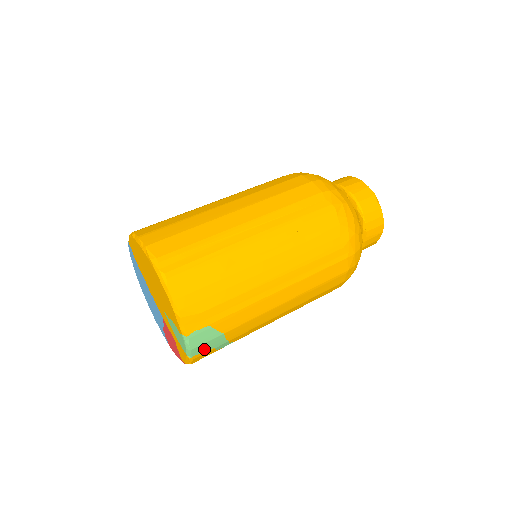
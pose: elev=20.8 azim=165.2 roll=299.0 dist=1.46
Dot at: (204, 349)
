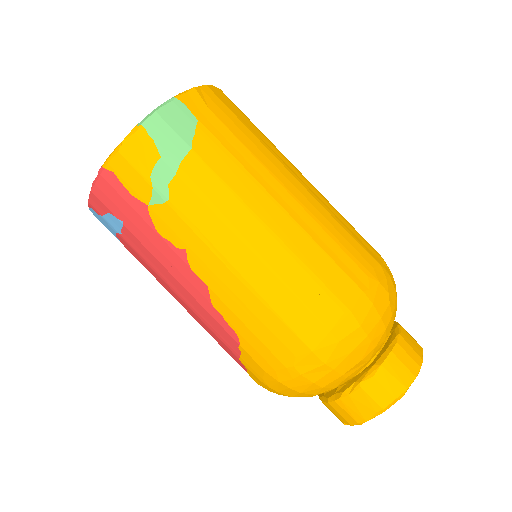
Dot at: (158, 137)
